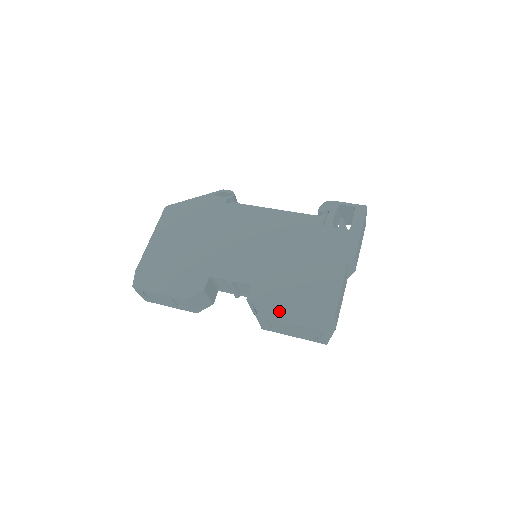
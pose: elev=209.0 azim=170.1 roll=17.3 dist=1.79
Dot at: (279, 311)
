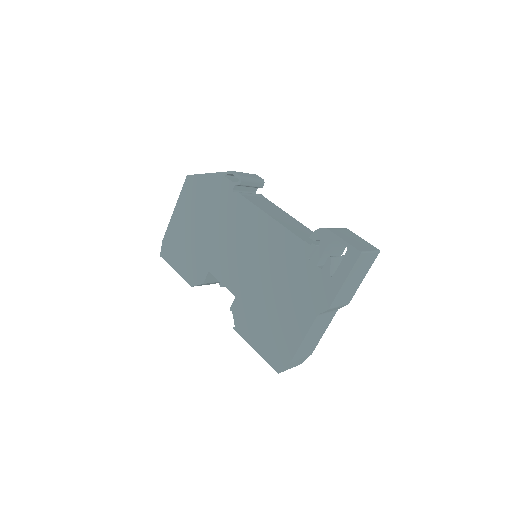
Dot at: (250, 334)
